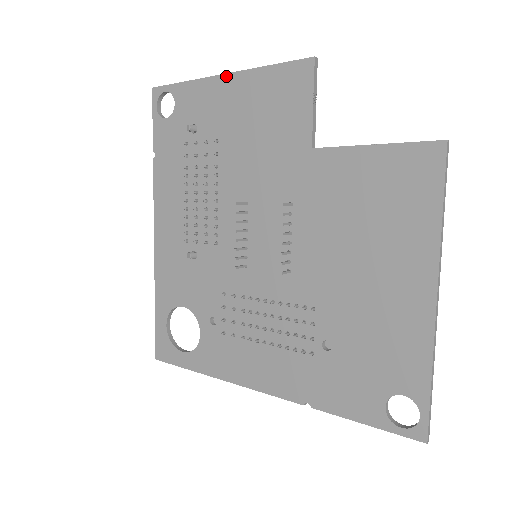
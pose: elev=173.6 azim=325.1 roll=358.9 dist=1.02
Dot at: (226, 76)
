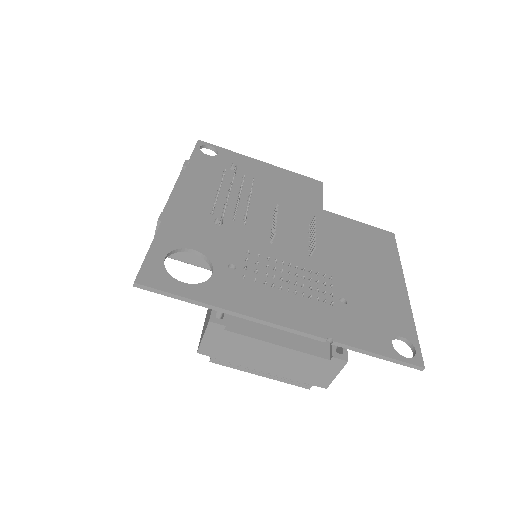
Dot at: (264, 163)
